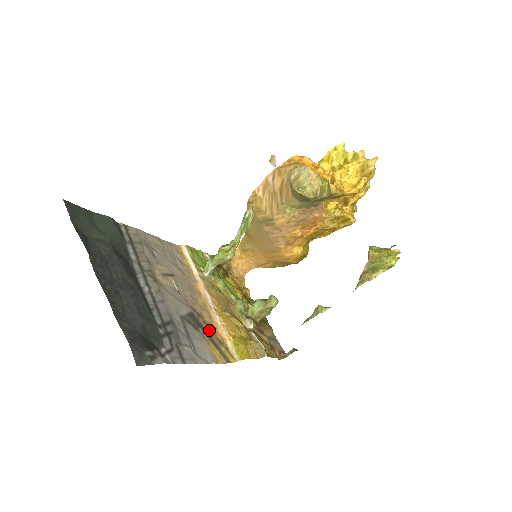
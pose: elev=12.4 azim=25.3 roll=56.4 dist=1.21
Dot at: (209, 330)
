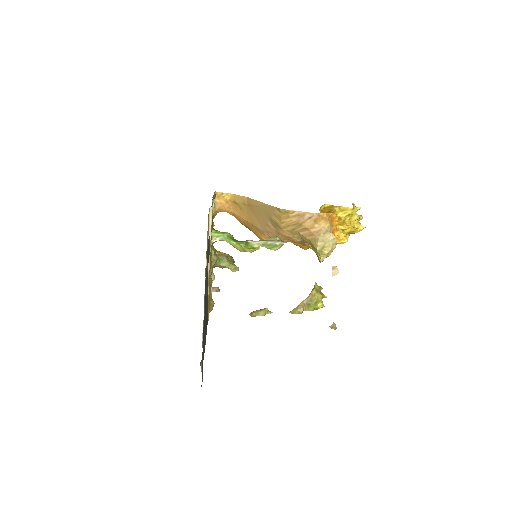
Dot at: occluded
